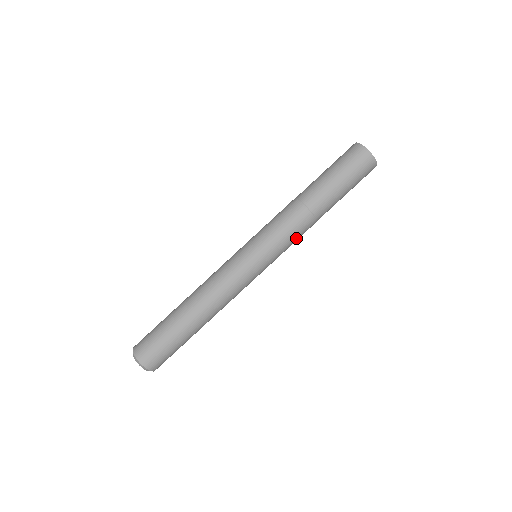
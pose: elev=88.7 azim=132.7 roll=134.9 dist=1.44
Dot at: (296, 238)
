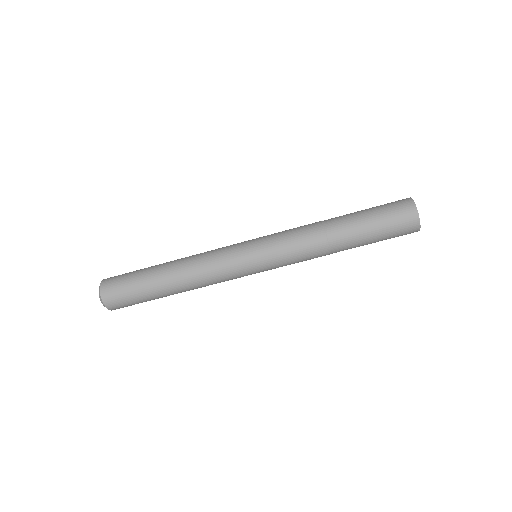
Dot at: occluded
